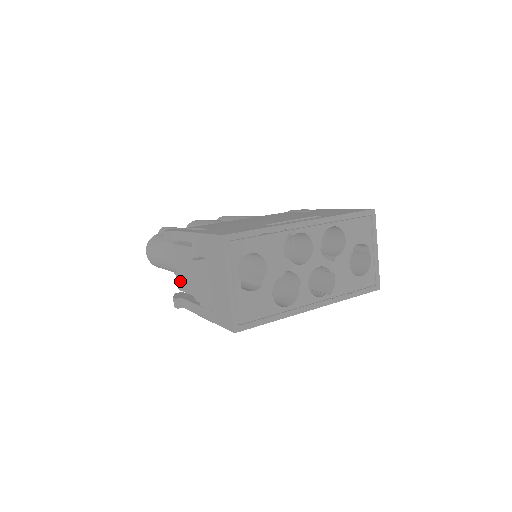
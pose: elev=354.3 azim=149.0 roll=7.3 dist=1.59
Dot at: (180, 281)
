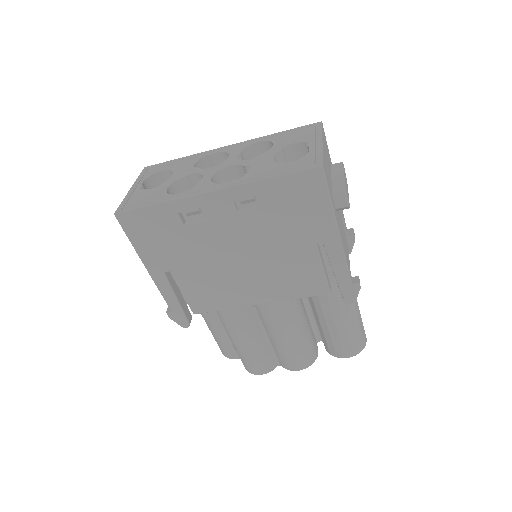
Dot at: occluded
